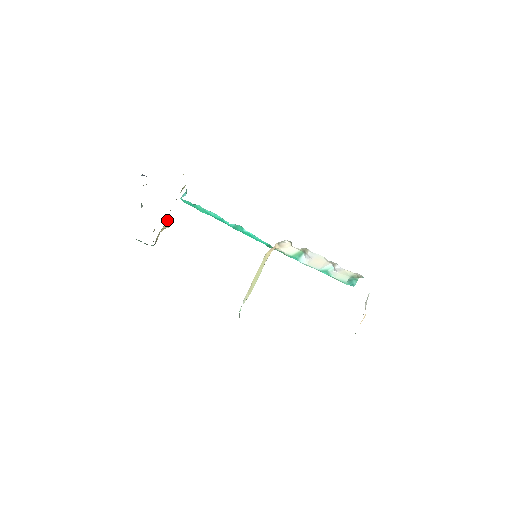
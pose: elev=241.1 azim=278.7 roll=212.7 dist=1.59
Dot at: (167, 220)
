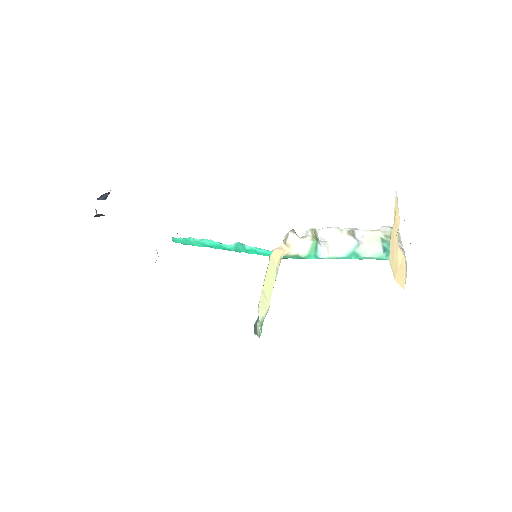
Dot at: occluded
